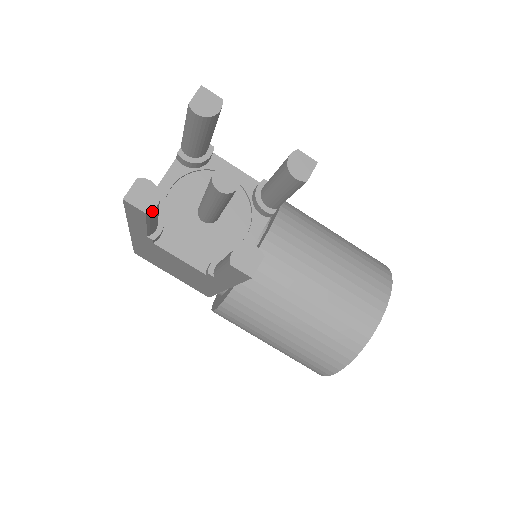
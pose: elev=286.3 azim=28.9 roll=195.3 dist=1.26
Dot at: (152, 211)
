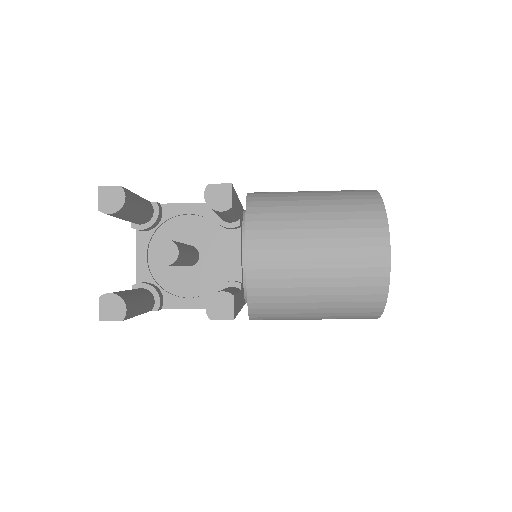
Dot at: (126, 315)
